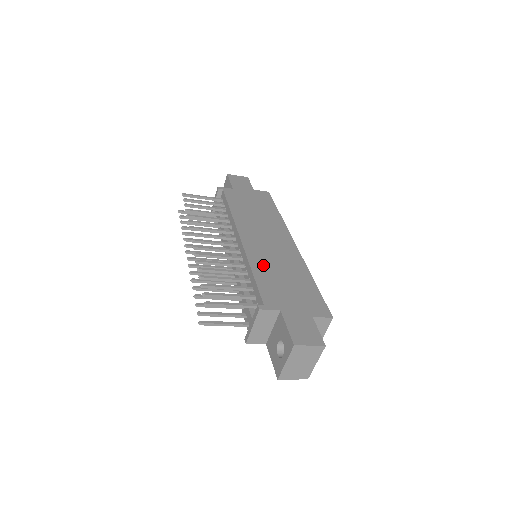
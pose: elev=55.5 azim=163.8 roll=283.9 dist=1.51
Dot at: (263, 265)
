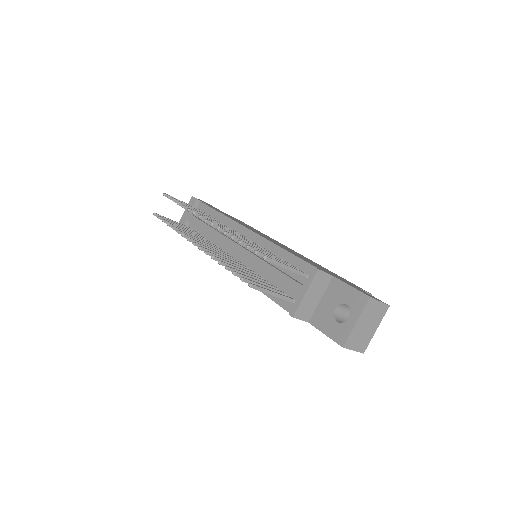
Dot at: (286, 249)
